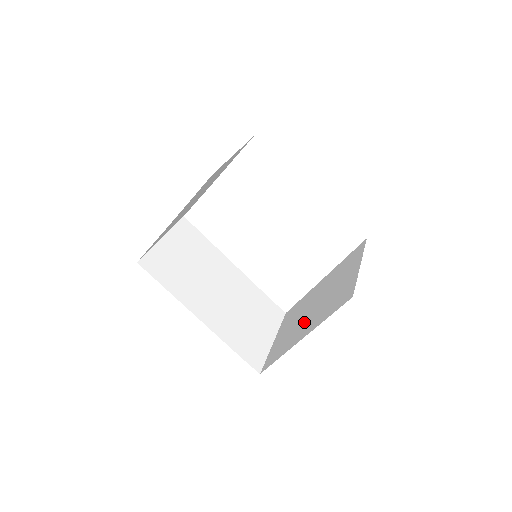
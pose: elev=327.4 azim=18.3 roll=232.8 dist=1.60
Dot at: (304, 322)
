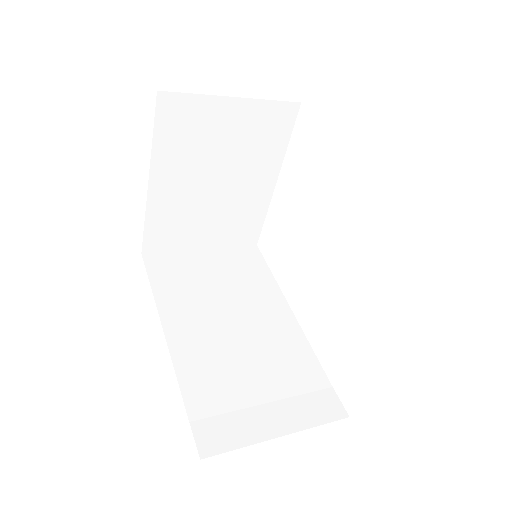
Dot at: occluded
